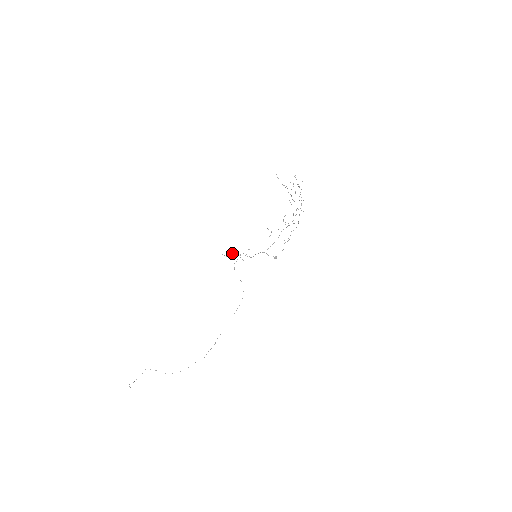
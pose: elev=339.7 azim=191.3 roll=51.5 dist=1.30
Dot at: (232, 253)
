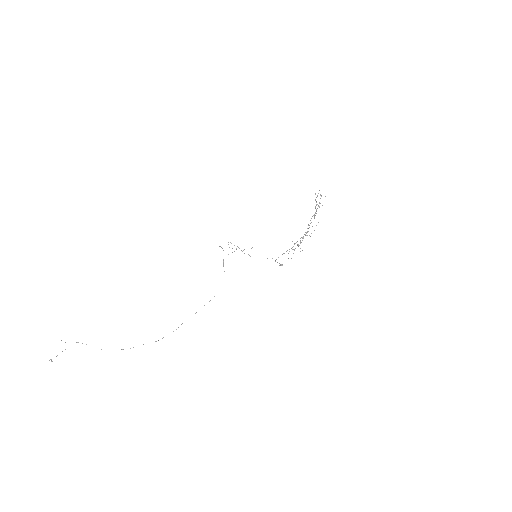
Dot at: occluded
